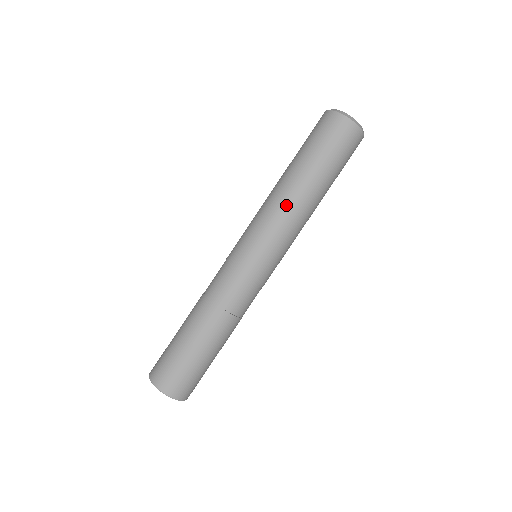
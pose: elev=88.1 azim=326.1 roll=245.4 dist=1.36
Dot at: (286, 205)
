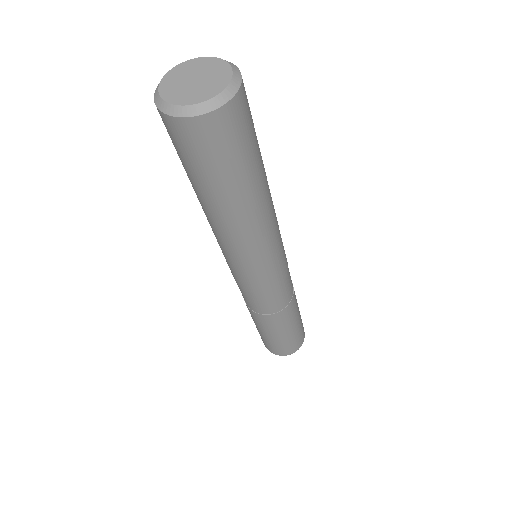
Dot at: (210, 225)
